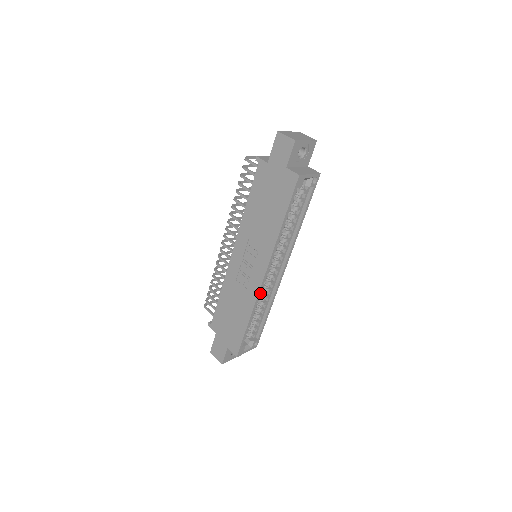
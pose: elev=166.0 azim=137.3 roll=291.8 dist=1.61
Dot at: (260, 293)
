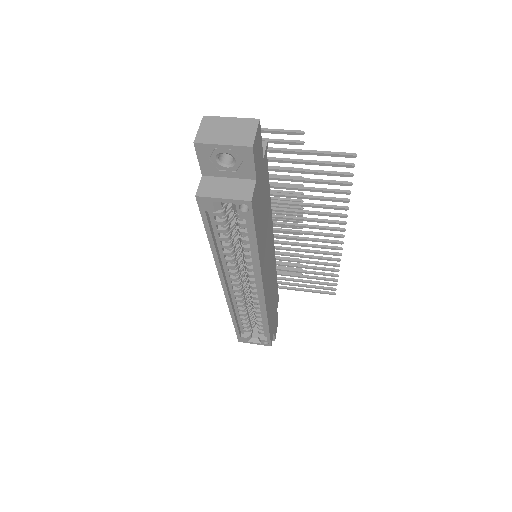
Dot at: (230, 301)
